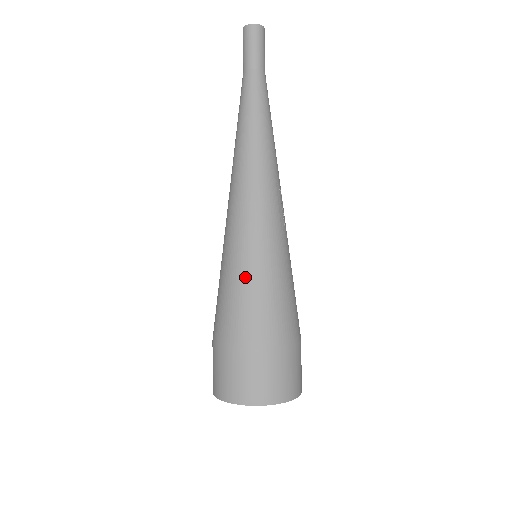
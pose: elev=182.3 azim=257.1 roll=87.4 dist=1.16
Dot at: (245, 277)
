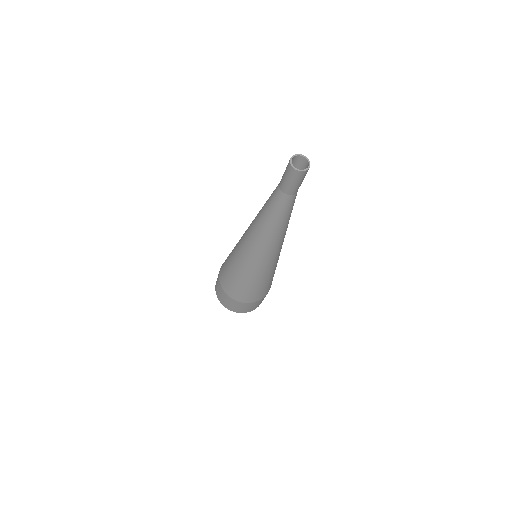
Dot at: (255, 284)
